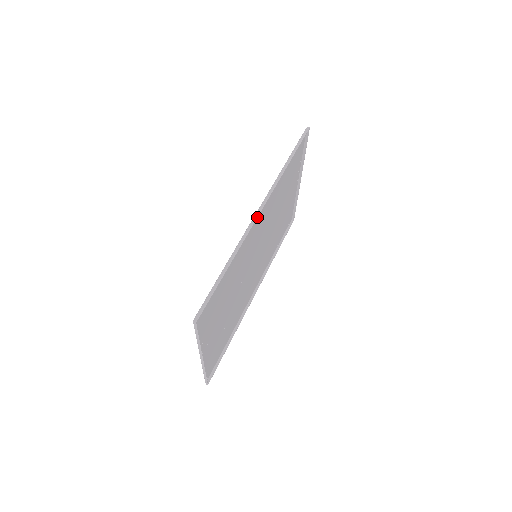
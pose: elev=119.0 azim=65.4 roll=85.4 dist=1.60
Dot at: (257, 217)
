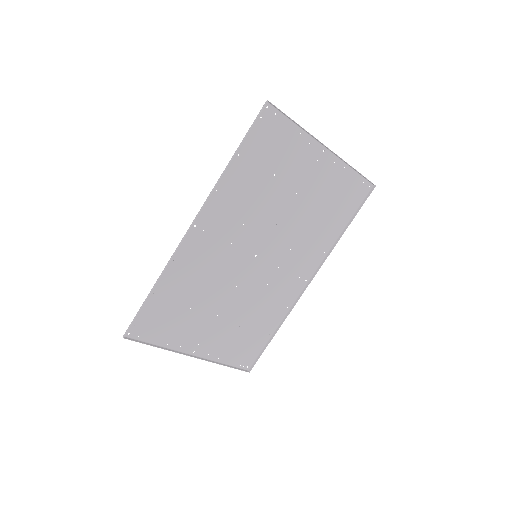
Dot at: (186, 235)
